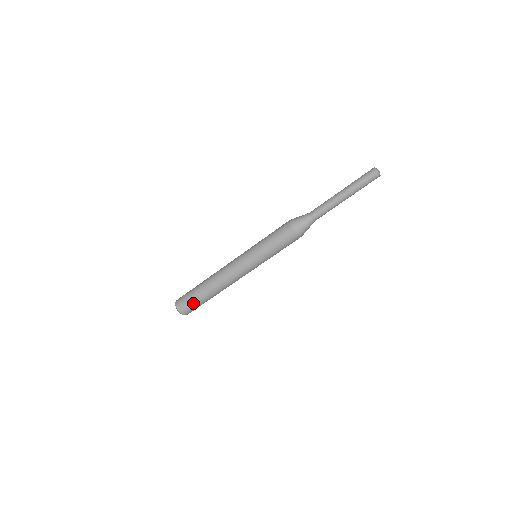
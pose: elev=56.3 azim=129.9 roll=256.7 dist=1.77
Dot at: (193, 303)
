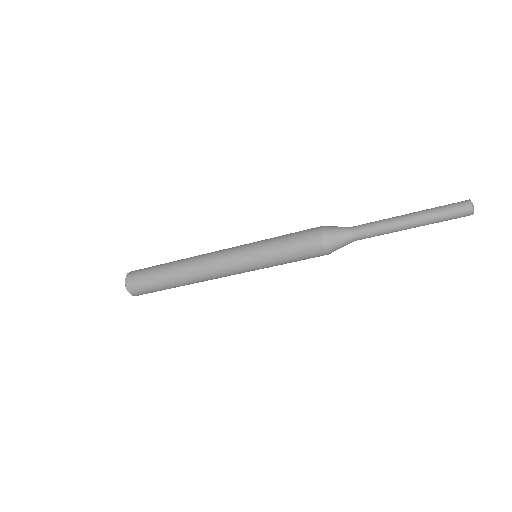
Dot at: (156, 291)
